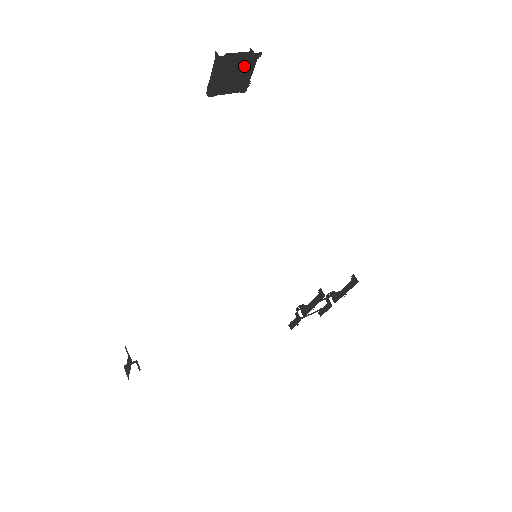
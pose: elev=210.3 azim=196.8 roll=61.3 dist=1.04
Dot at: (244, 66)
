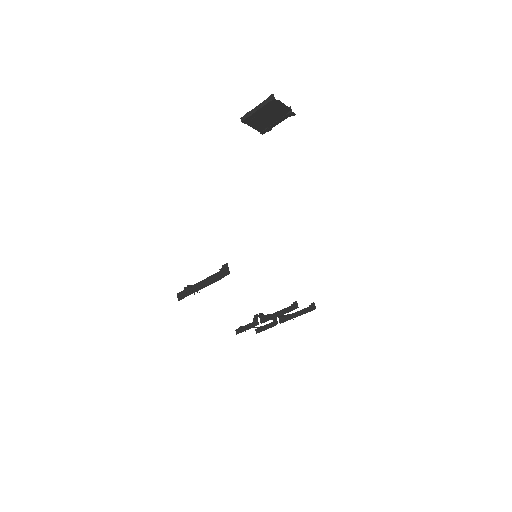
Dot at: (278, 116)
